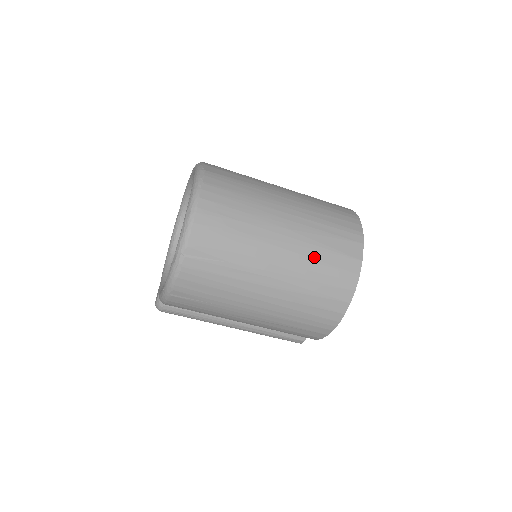
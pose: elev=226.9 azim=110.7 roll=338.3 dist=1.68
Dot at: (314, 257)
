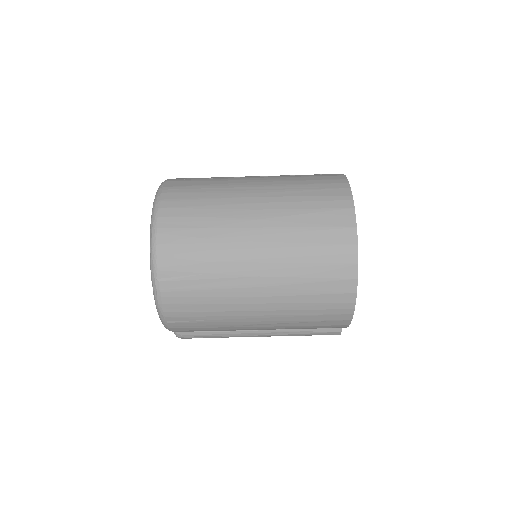
Dot at: (297, 241)
